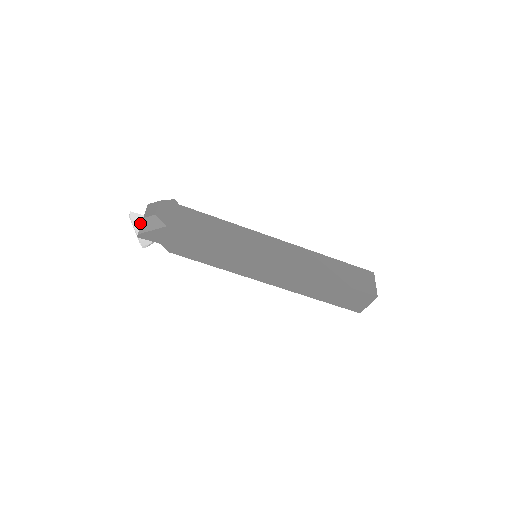
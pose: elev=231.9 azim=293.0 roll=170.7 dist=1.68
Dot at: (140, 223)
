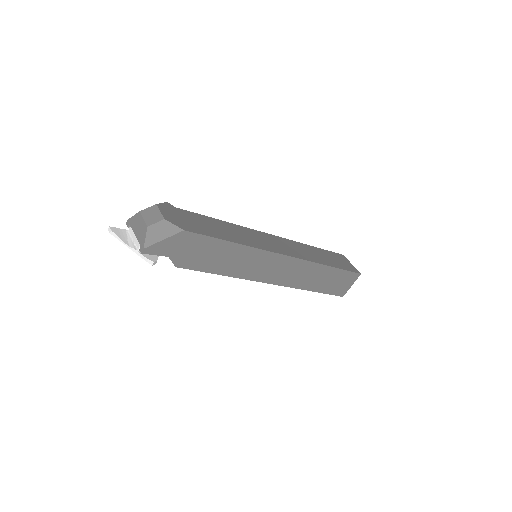
Dot at: (129, 238)
